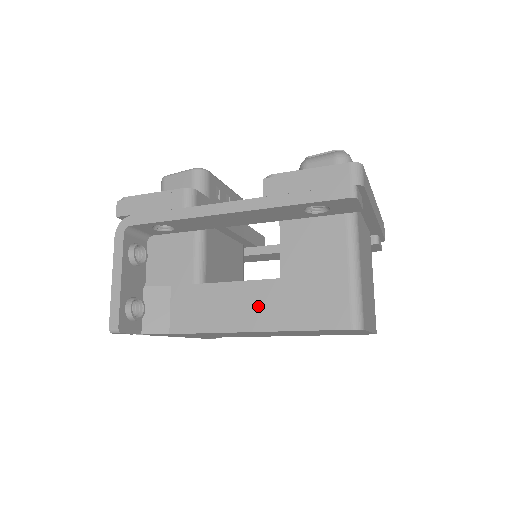
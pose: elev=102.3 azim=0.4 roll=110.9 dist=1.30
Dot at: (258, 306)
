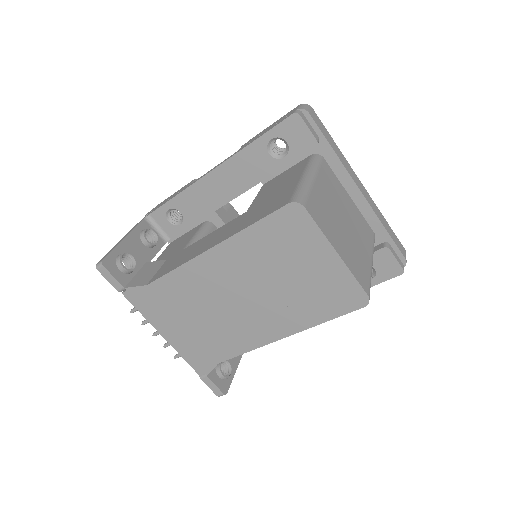
Dot at: (221, 234)
